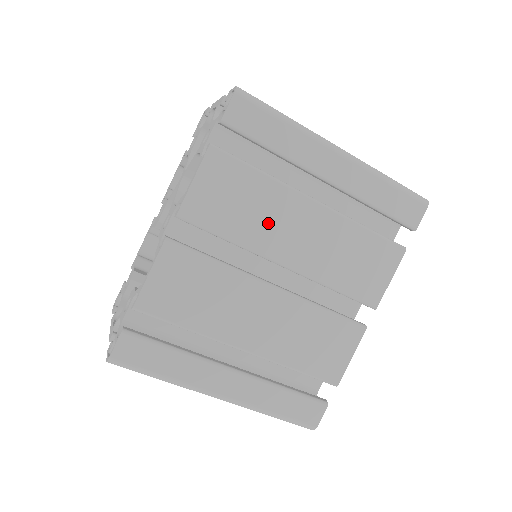
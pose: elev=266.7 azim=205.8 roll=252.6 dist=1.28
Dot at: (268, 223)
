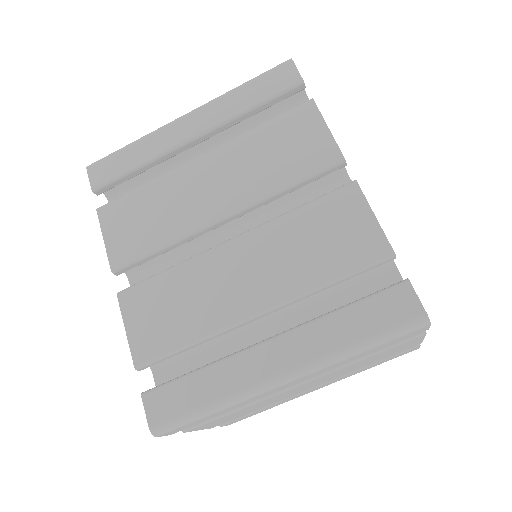
Dot at: (179, 207)
